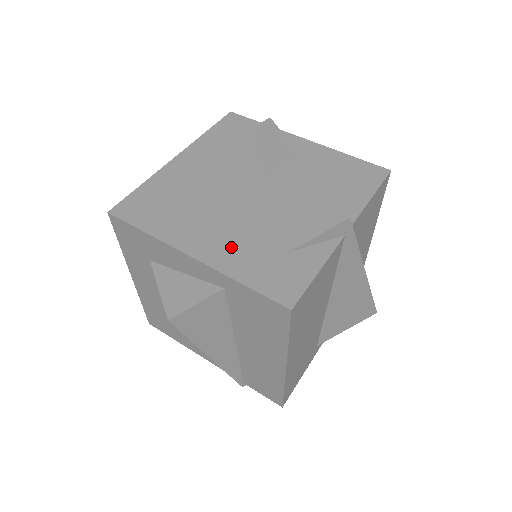
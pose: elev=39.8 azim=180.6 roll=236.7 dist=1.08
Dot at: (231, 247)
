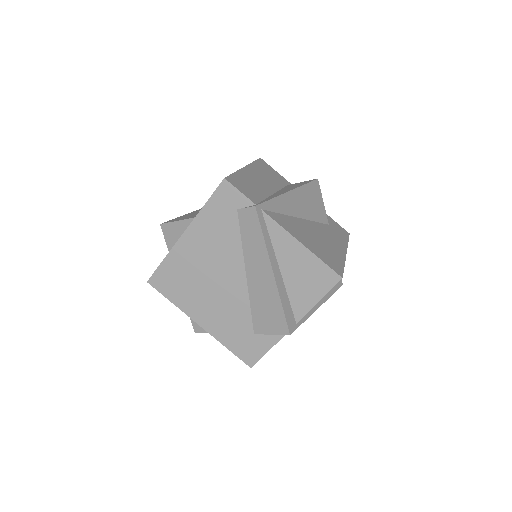
Dot at: (222, 324)
